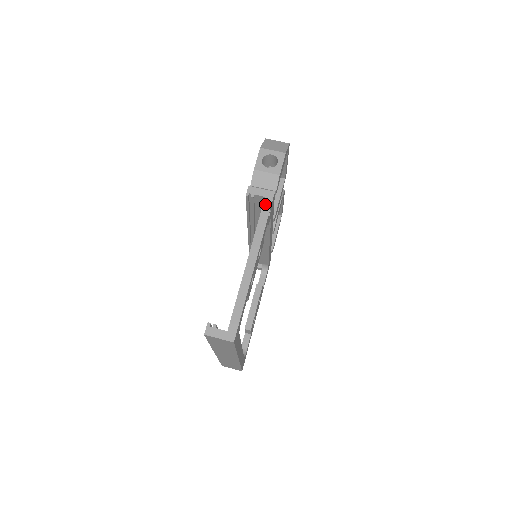
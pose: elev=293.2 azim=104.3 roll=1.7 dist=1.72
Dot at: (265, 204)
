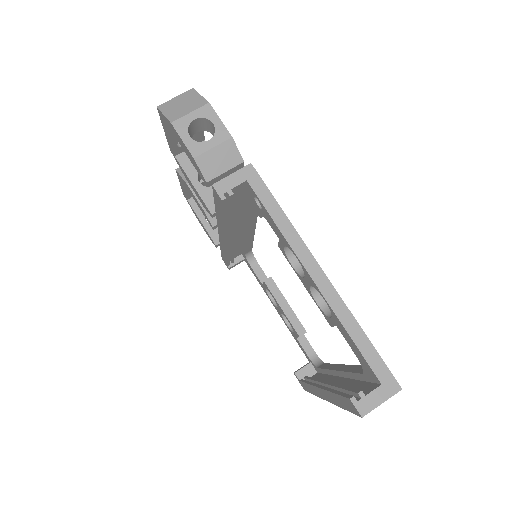
Dot at: (256, 189)
